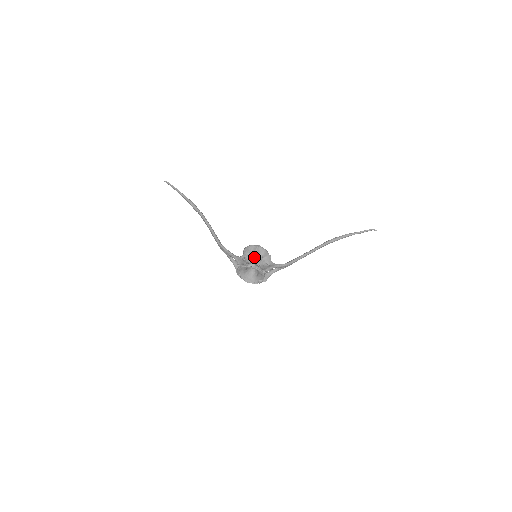
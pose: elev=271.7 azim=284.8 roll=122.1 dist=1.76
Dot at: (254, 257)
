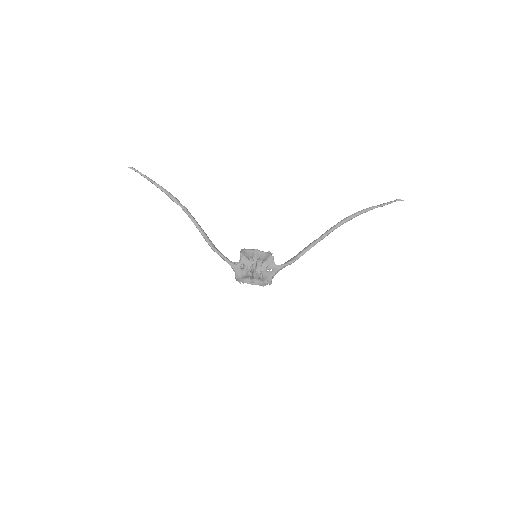
Dot at: (253, 269)
